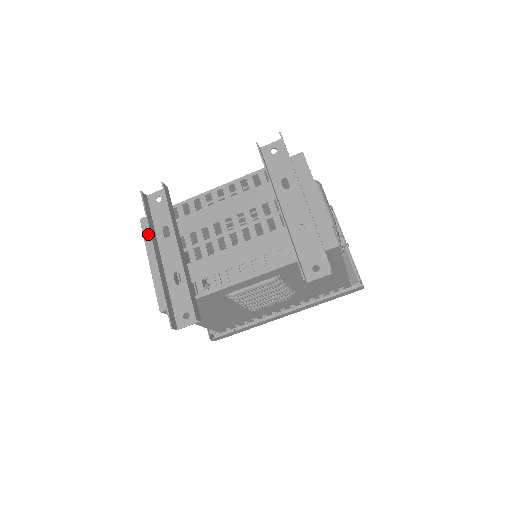
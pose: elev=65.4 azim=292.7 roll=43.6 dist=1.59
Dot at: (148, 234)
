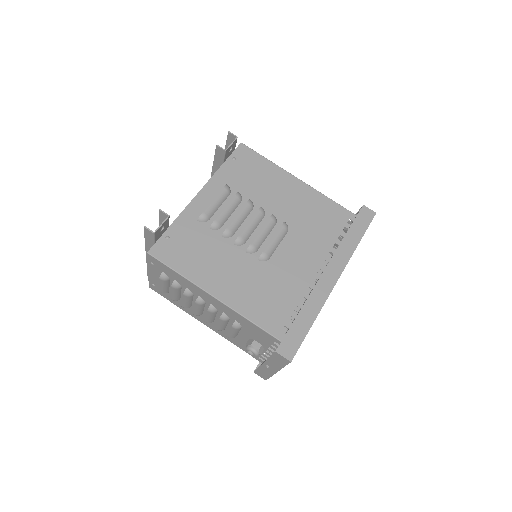
Dot at: occluded
